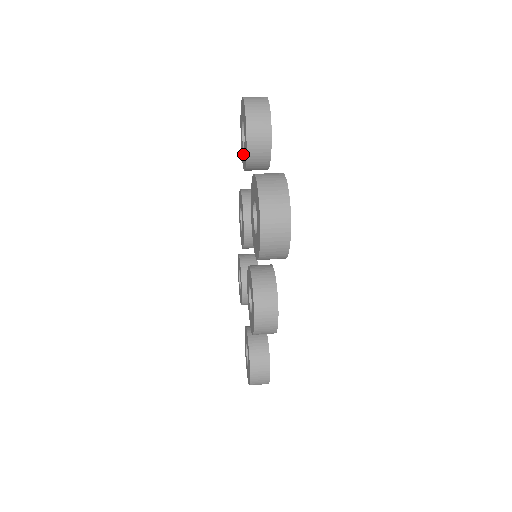
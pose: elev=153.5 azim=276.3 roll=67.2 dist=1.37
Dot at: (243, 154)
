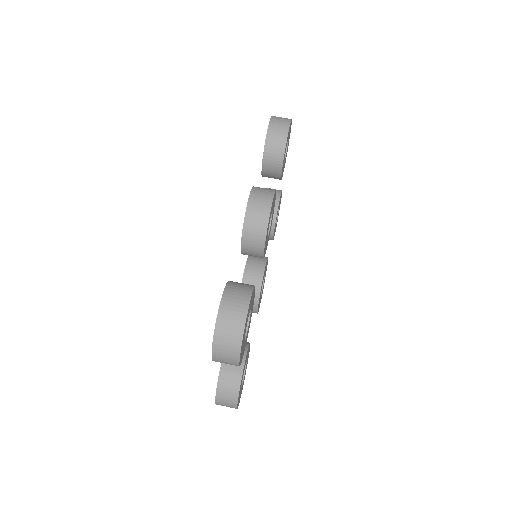
Dot at: occluded
